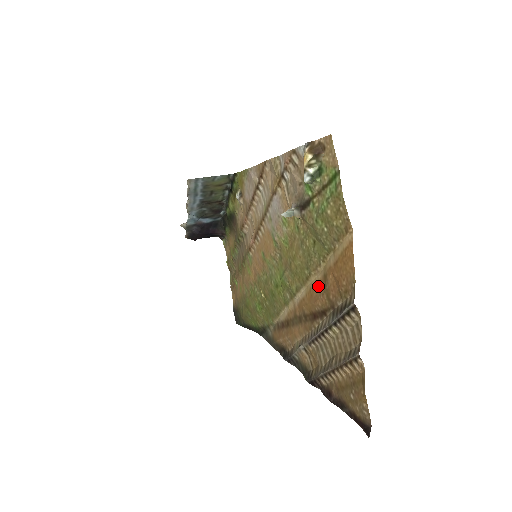
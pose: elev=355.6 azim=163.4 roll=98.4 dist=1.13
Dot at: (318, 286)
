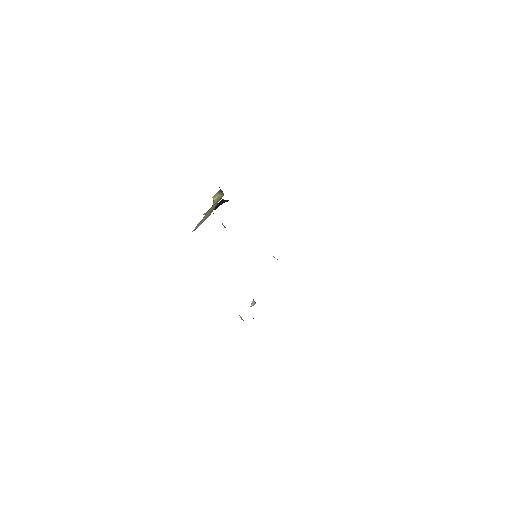
Dot at: occluded
